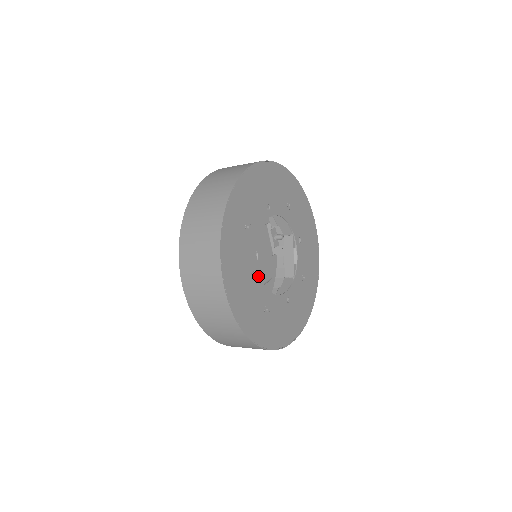
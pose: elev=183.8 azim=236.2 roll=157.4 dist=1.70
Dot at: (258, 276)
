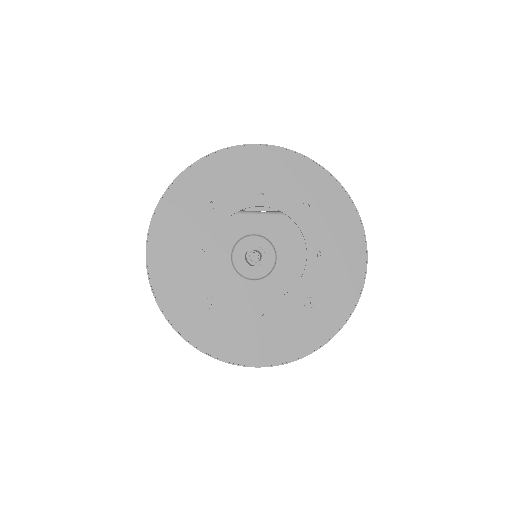
Dot at: (210, 260)
